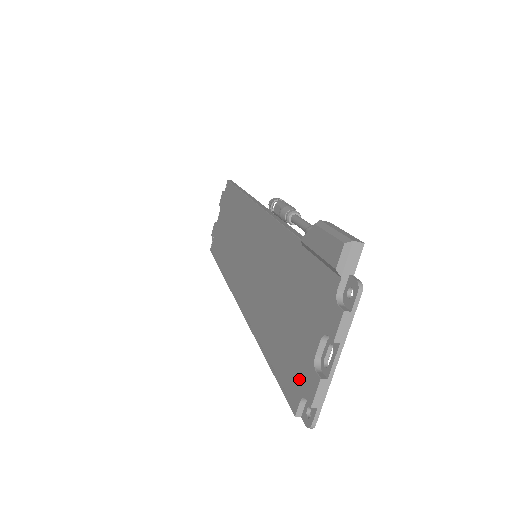
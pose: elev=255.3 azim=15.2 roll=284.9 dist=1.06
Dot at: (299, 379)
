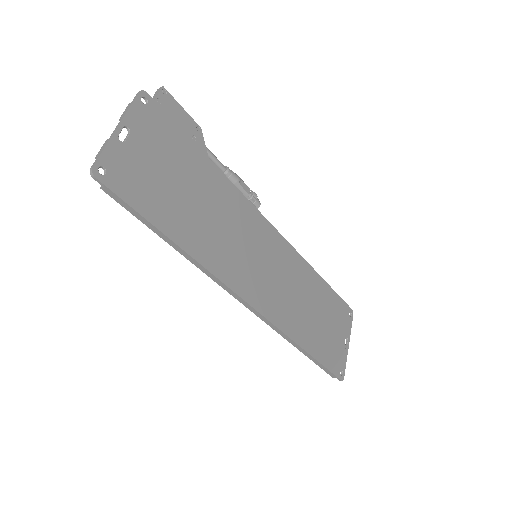
Dot at: occluded
